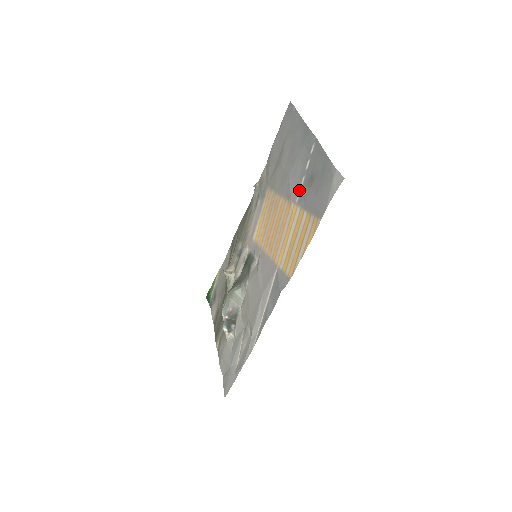
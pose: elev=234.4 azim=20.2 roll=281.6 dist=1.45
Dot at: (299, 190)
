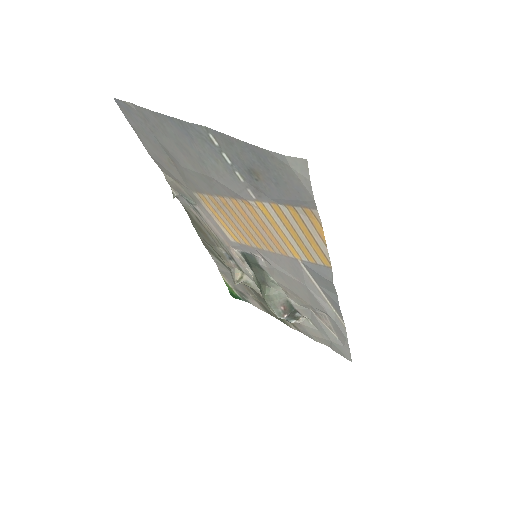
Dot at: (245, 187)
